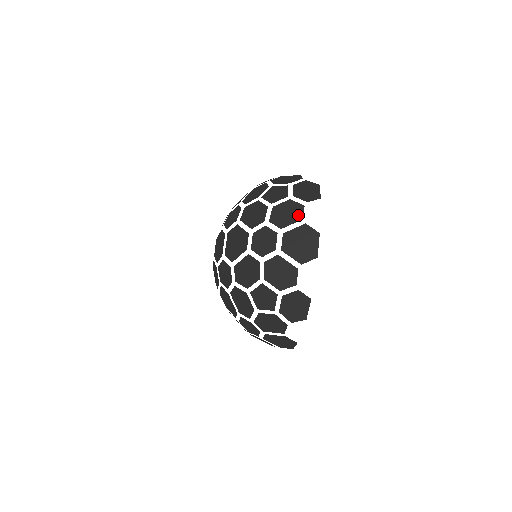
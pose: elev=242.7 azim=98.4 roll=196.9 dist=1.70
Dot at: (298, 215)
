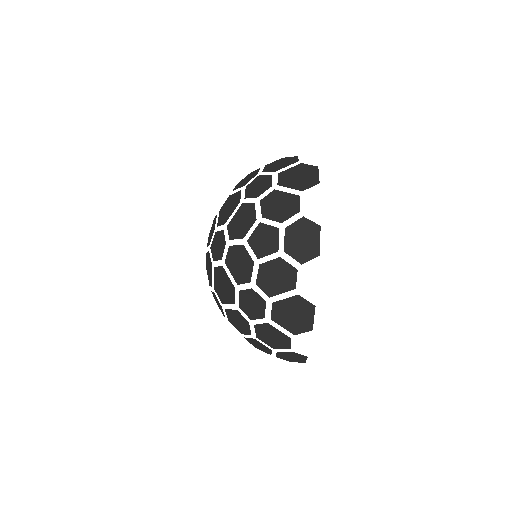
Dot at: occluded
